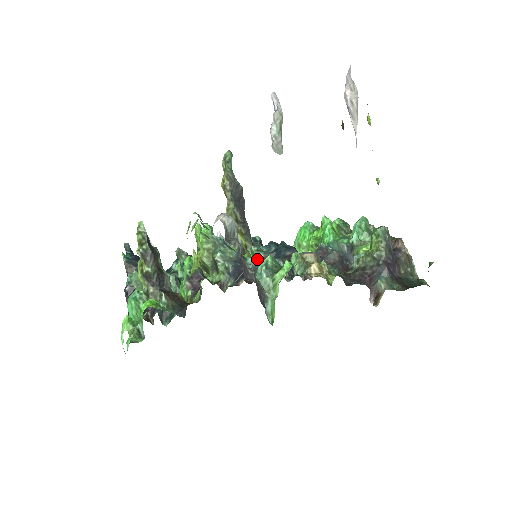
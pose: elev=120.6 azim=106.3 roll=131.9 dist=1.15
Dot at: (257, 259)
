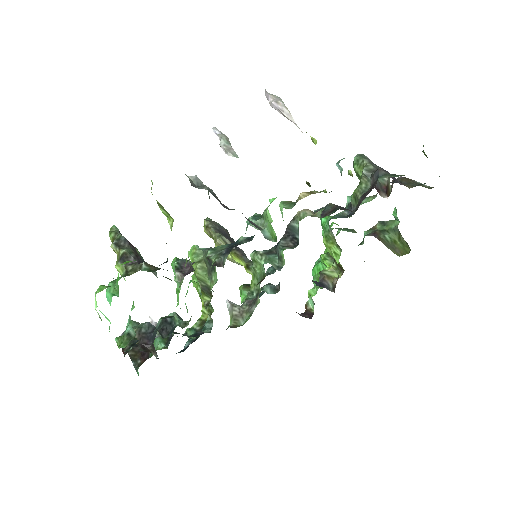
Dot at: (259, 260)
